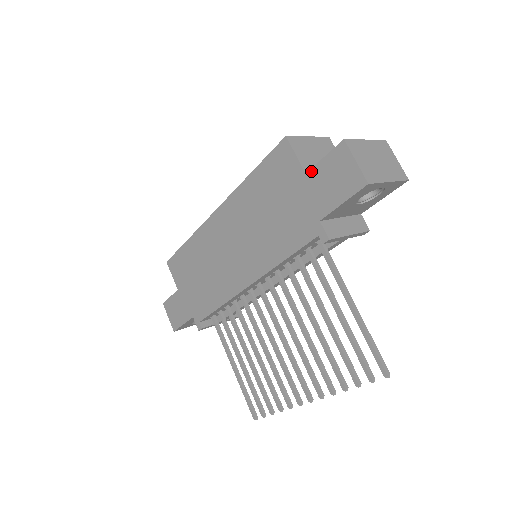
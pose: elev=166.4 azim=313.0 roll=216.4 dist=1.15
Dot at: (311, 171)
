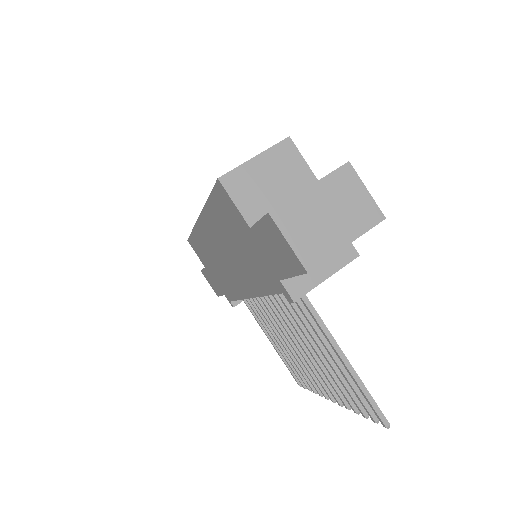
Dot at: (253, 228)
